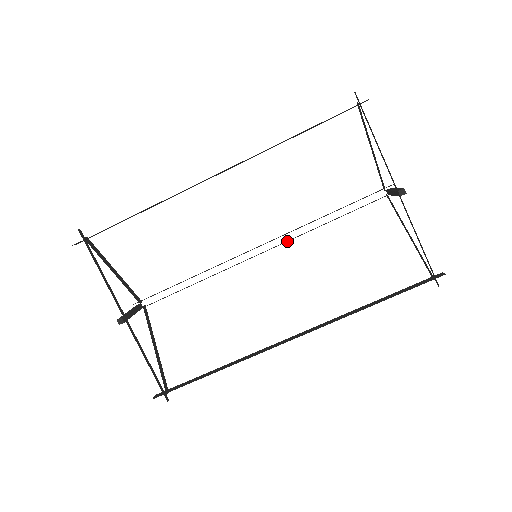
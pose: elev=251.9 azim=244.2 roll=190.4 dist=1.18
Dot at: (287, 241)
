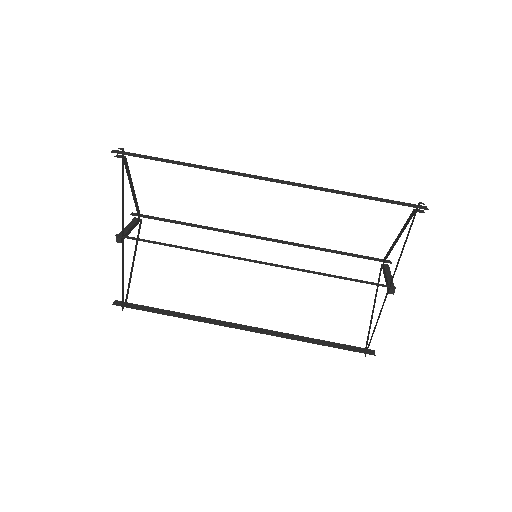
Dot at: (287, 268)
